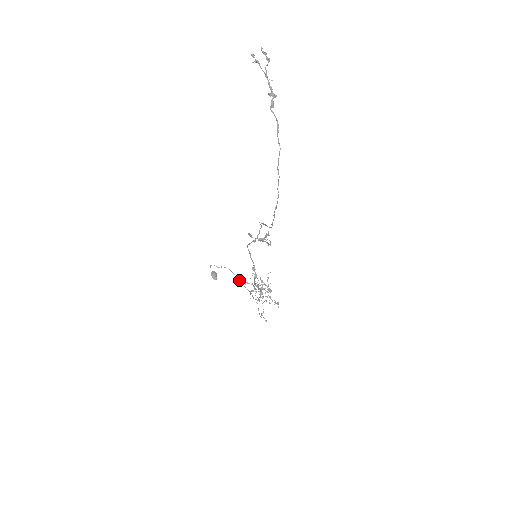
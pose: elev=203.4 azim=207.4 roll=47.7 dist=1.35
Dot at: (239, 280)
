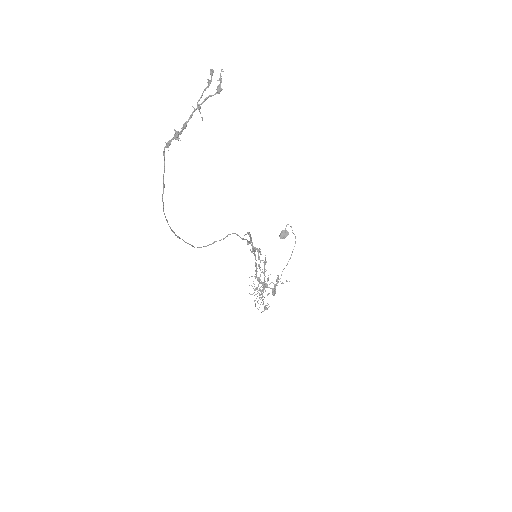
Dot at: occluded
